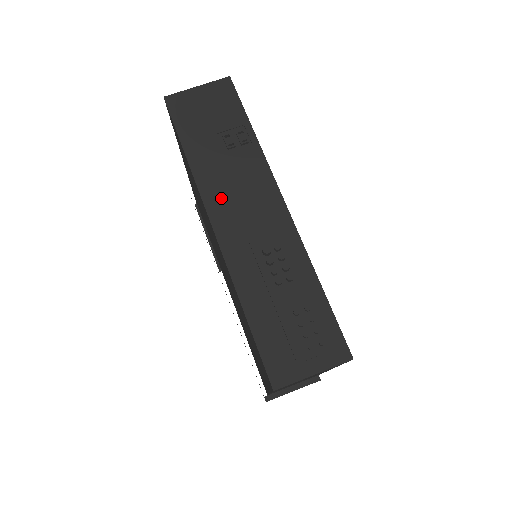
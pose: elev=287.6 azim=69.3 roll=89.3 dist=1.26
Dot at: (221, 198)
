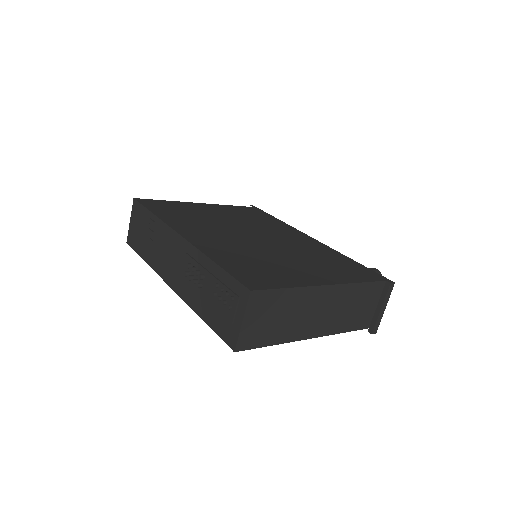
Dot at: (164, 267)
